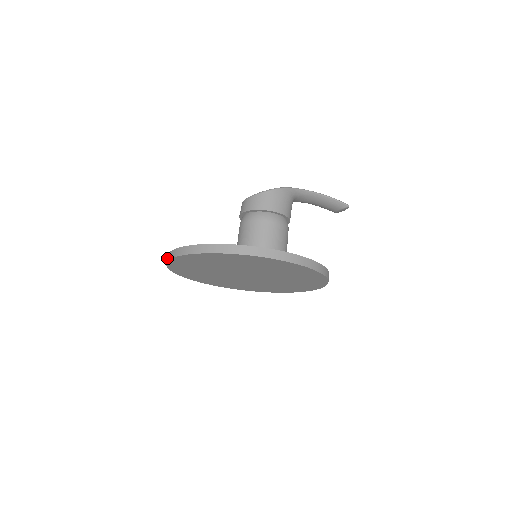
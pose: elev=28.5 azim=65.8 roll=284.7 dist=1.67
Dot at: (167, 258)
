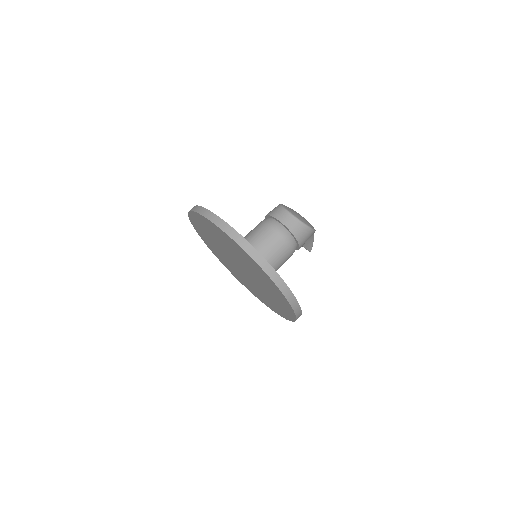
Dot at: (227, 230)
